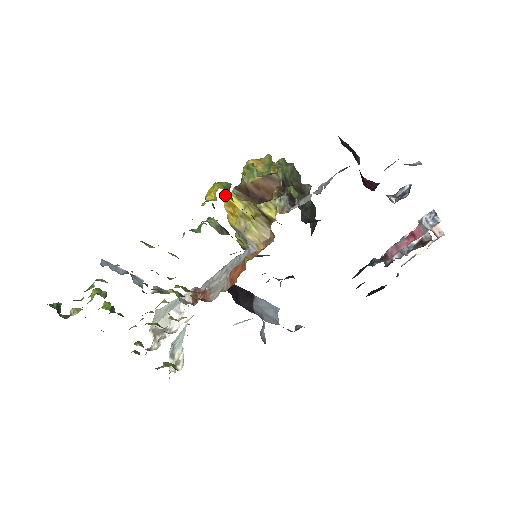
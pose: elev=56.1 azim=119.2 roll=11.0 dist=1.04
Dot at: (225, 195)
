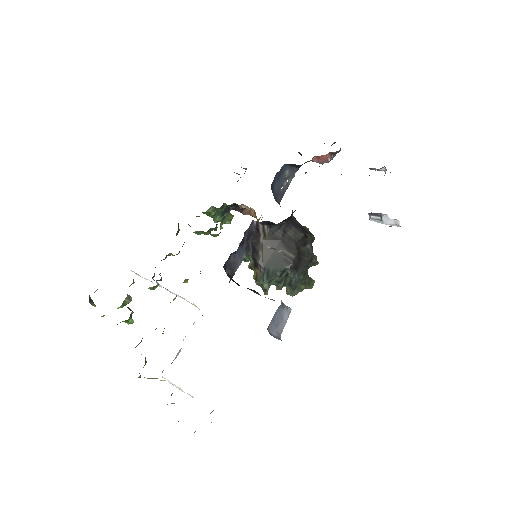
Dot at: occluded
